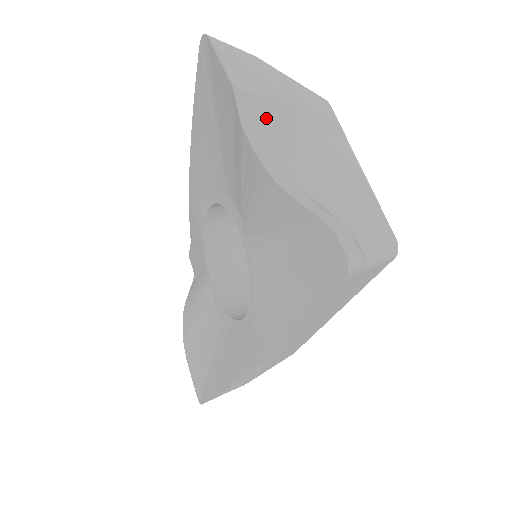
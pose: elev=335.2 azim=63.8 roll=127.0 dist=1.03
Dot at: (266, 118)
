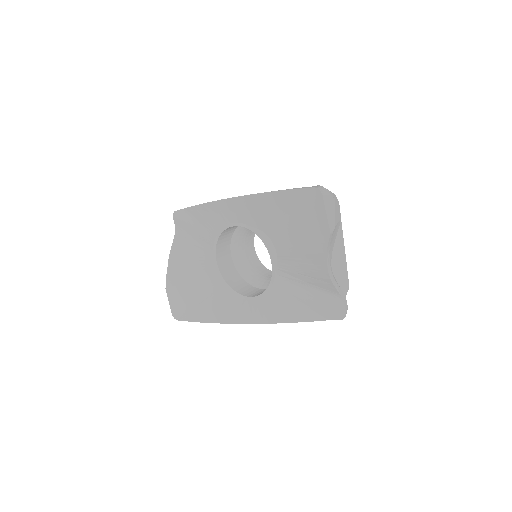
Dot at: (331, 241)
